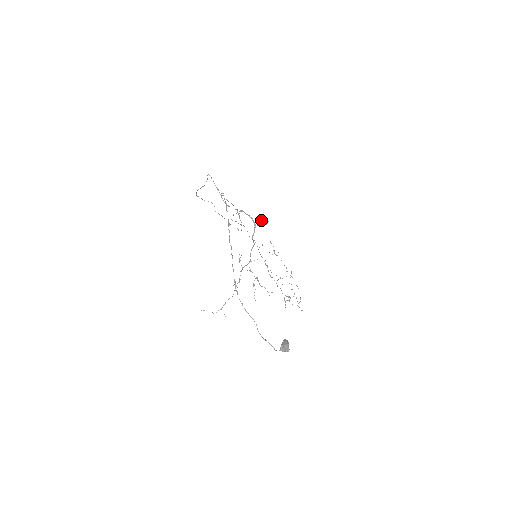
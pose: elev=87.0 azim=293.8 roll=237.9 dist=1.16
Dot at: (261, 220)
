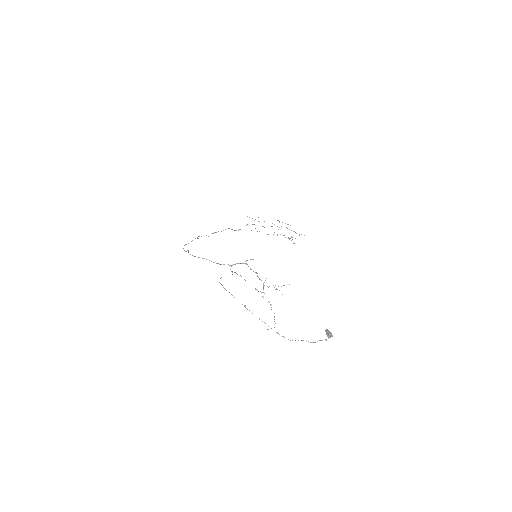
Dot at: (247, 260)
